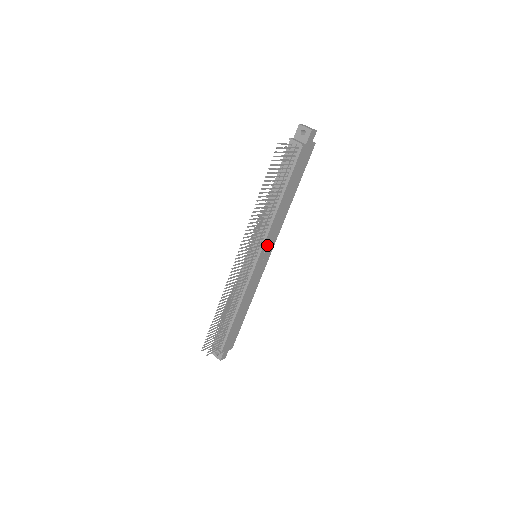
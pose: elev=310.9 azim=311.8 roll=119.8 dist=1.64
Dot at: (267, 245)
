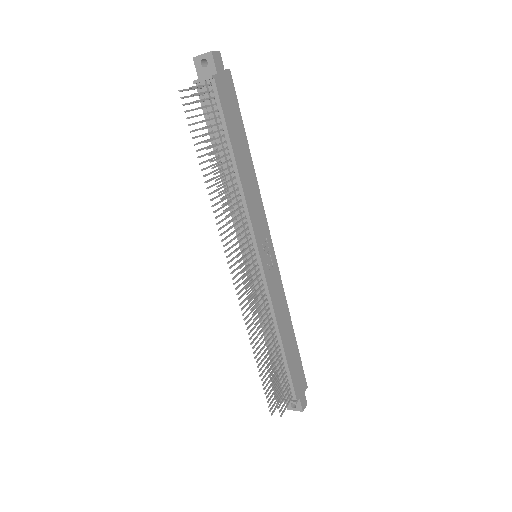
Dot at: (259, 233)
